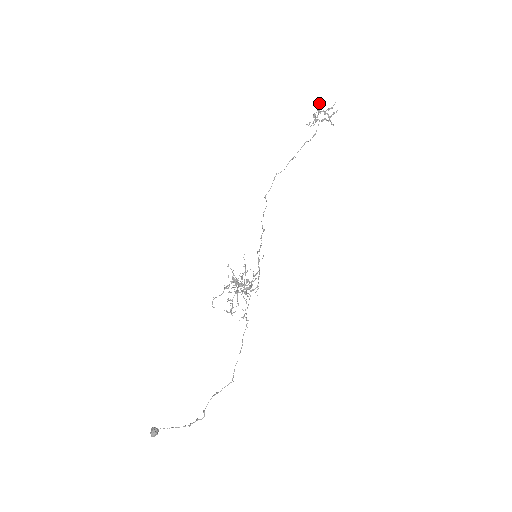
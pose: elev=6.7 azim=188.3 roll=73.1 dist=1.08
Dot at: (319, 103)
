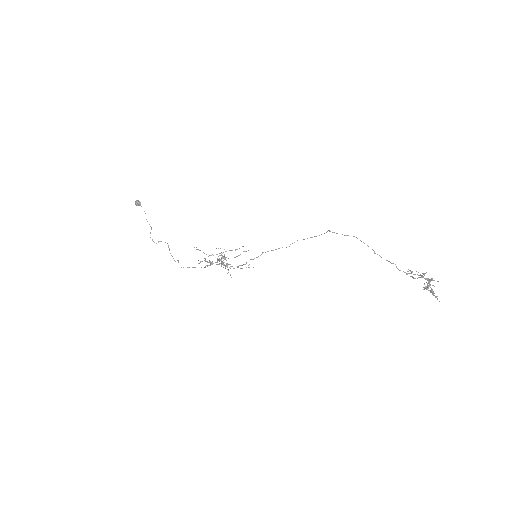
Dot at: occluded
